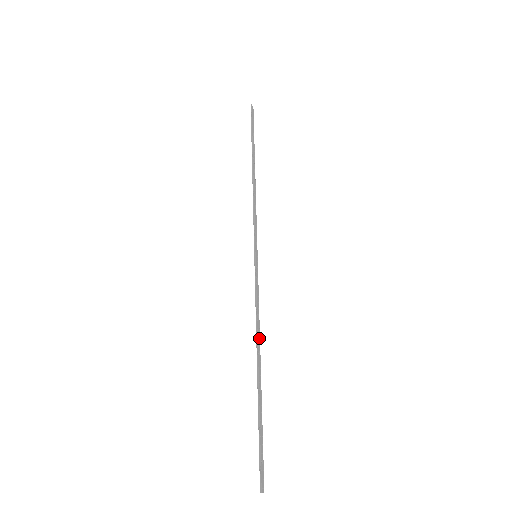
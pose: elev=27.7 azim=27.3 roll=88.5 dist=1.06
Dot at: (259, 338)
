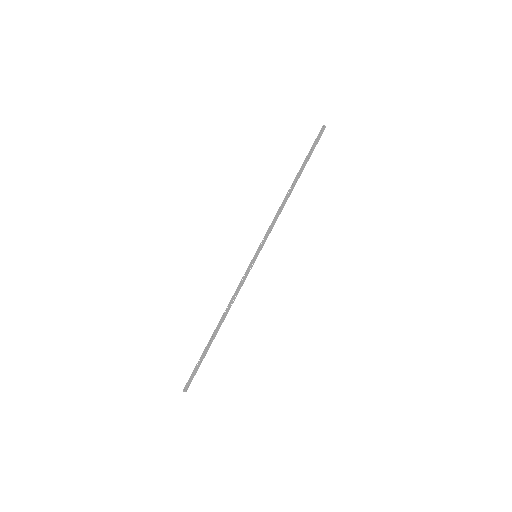
Dot at: (228, 311)
